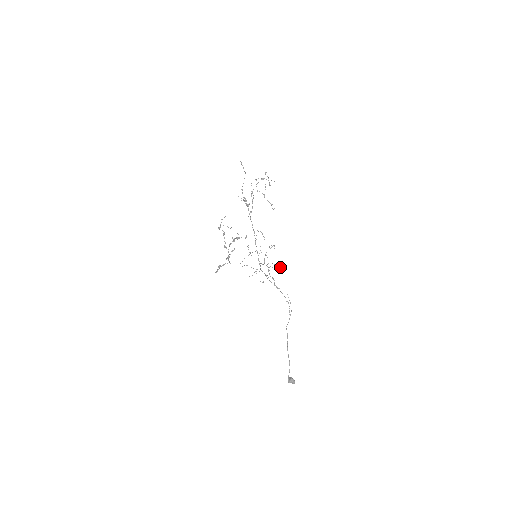
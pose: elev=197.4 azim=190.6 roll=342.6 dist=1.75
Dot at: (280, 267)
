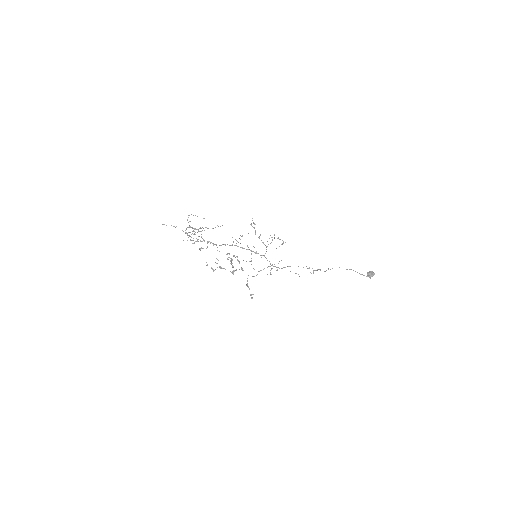
Dot at: (277, 238)
